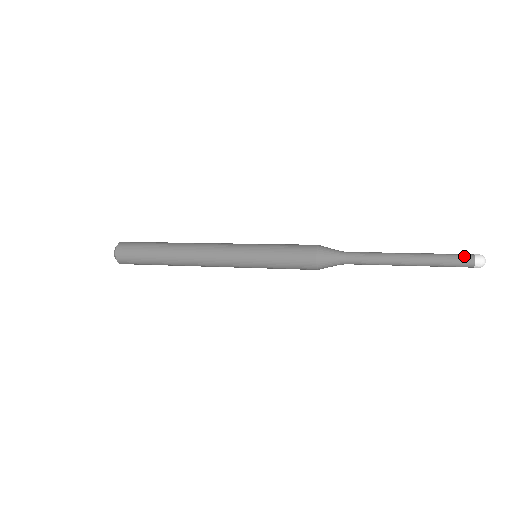
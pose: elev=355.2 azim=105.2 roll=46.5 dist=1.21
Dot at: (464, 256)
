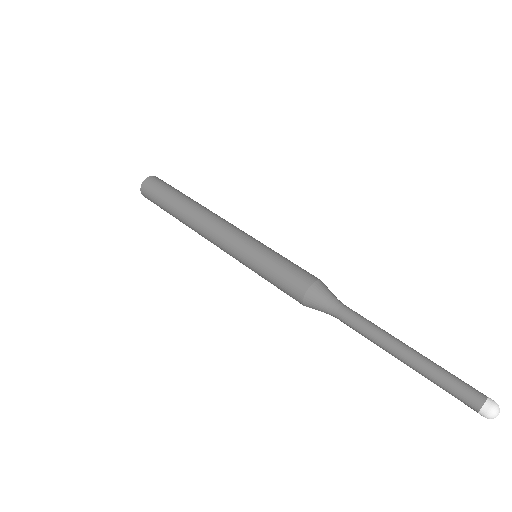
Dot at: (472, 393)
